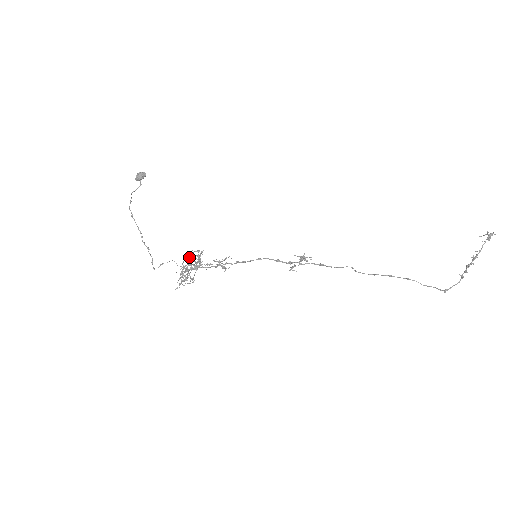
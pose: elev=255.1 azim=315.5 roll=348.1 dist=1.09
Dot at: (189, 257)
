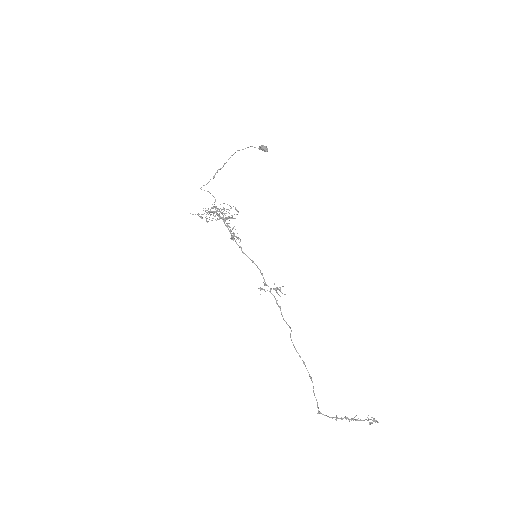
Dot at: occluded
